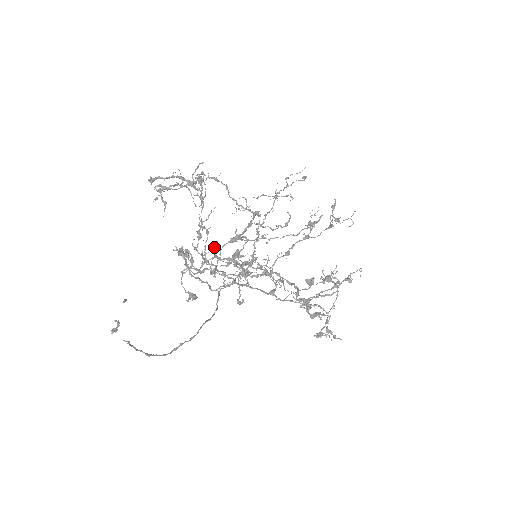
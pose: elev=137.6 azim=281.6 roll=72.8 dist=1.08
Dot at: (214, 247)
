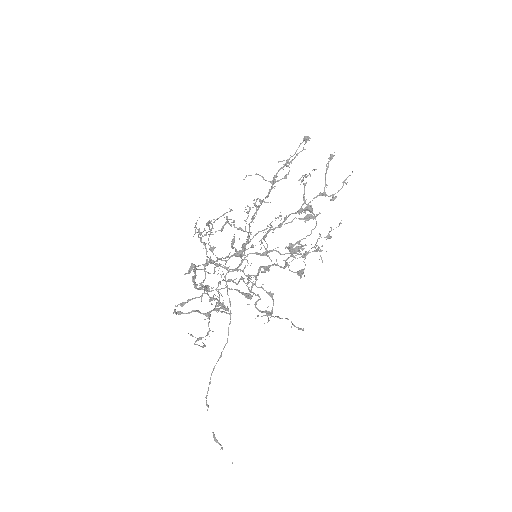
Dot at: (208, 226)
